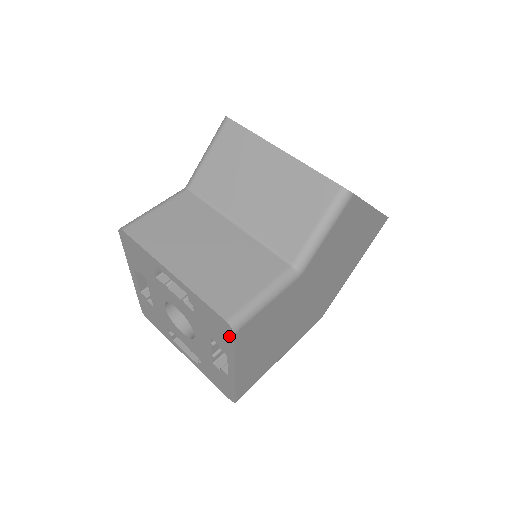
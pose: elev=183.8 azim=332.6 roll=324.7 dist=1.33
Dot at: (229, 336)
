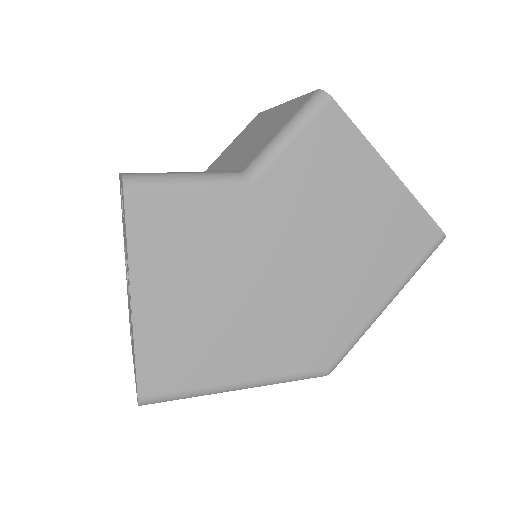
Dot at: (124, 205)
